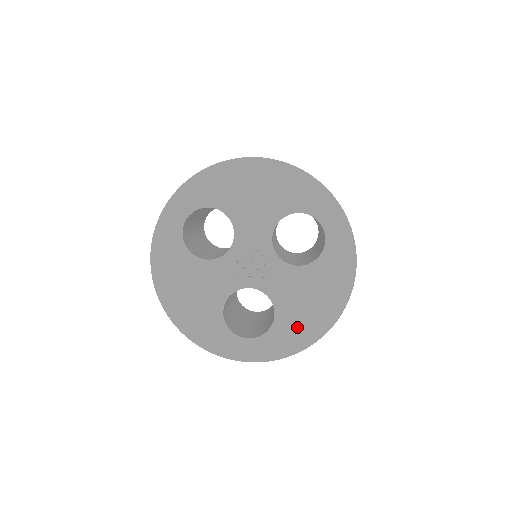
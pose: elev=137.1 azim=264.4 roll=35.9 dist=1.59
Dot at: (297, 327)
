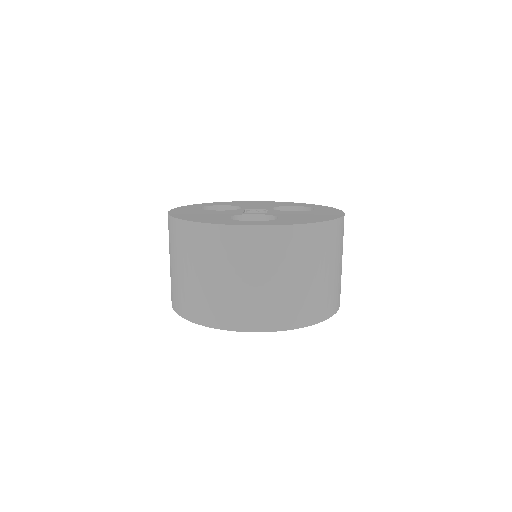
Dot at: (300, 219)
